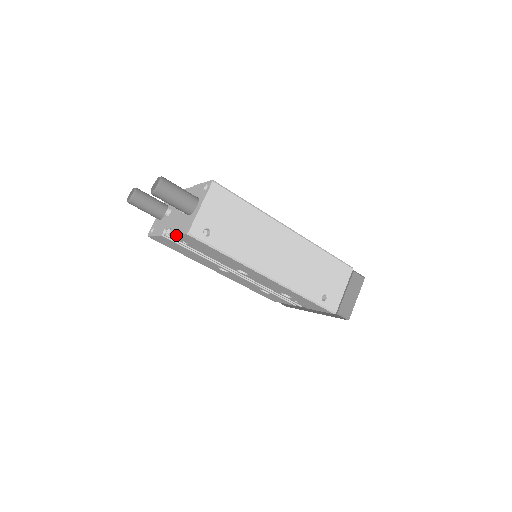
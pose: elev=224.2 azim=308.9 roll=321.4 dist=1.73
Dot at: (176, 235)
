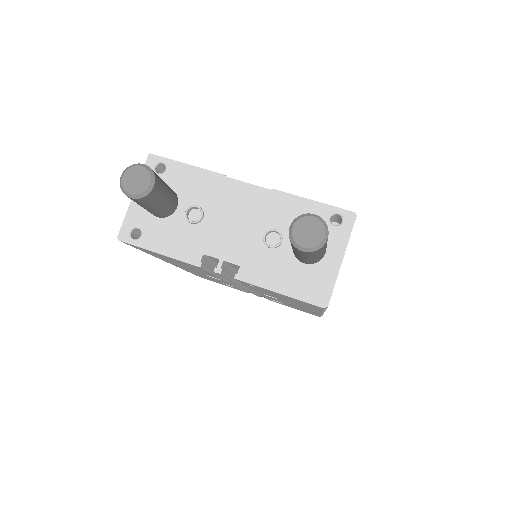
Dot at: (271, 290)
